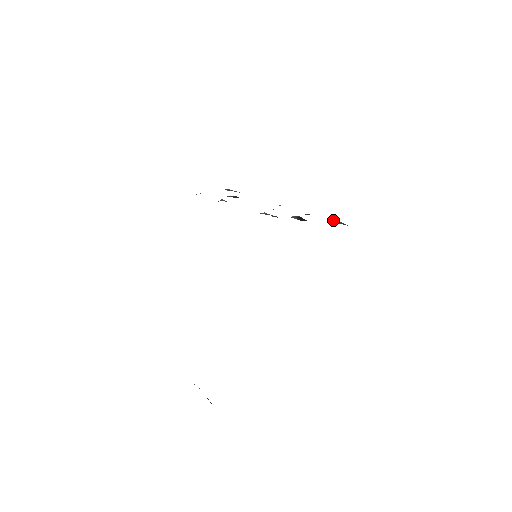
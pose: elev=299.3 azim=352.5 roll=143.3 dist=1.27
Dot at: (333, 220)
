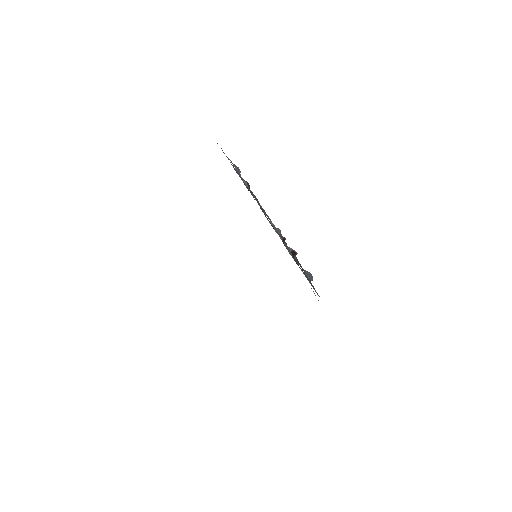
Dot at: (310, 273)
